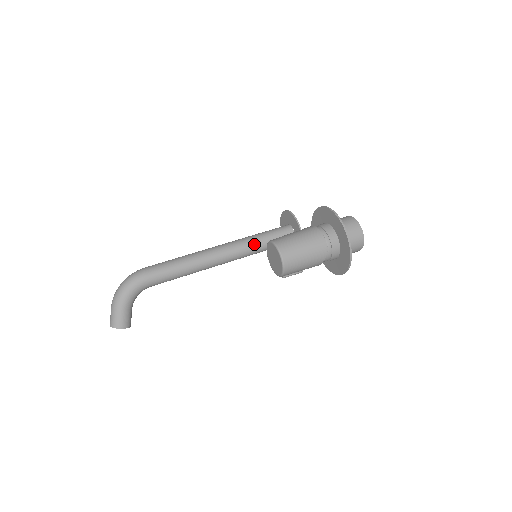
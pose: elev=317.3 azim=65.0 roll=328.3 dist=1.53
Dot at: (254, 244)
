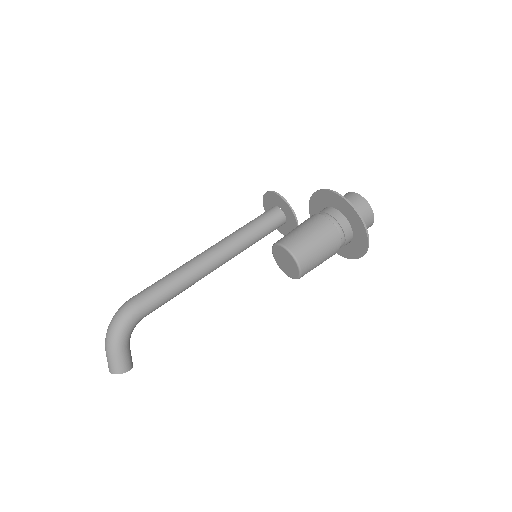
Dot at: (246, 239)
